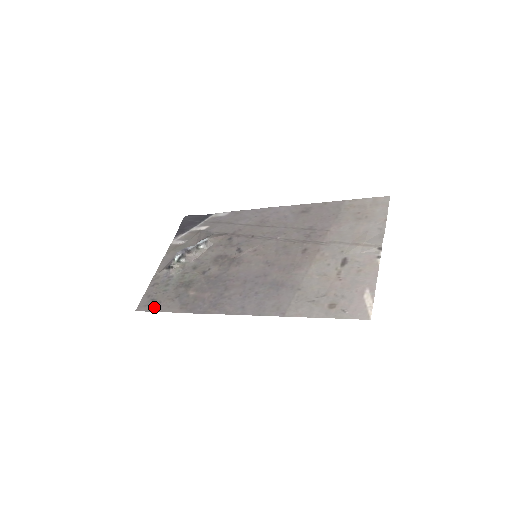
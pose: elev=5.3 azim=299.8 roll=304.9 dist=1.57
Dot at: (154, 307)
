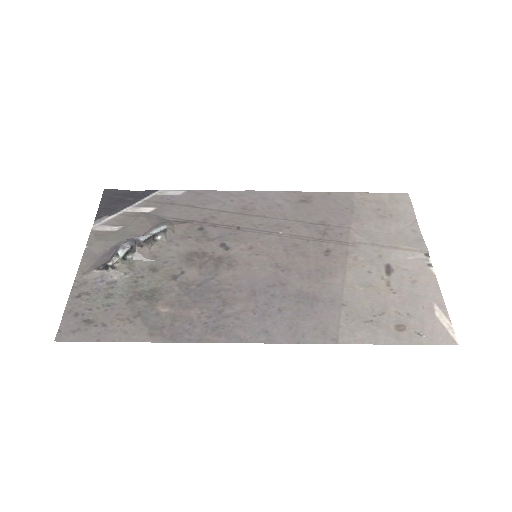
Dot at: (95, 333)
